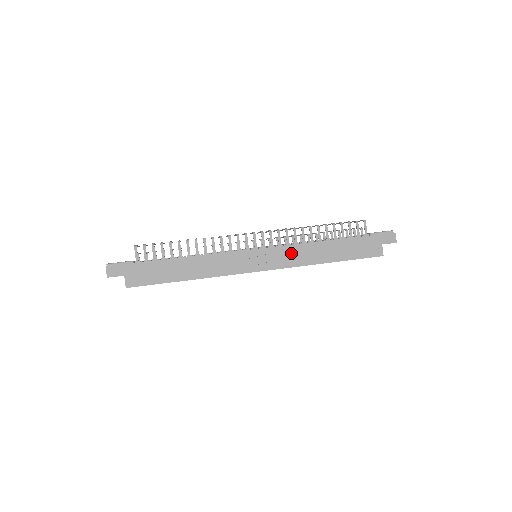
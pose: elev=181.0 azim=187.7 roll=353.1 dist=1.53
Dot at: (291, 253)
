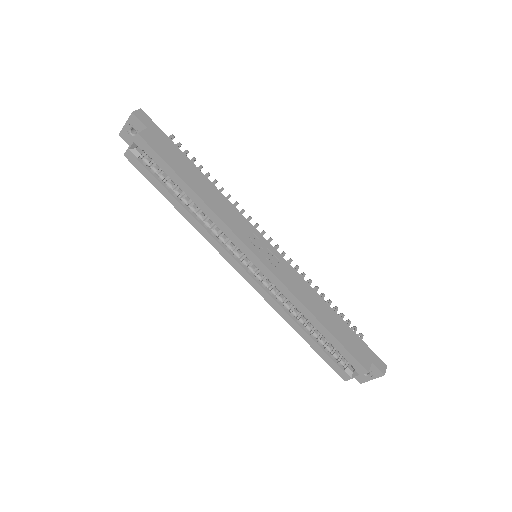
Dot at: (294, 278)
